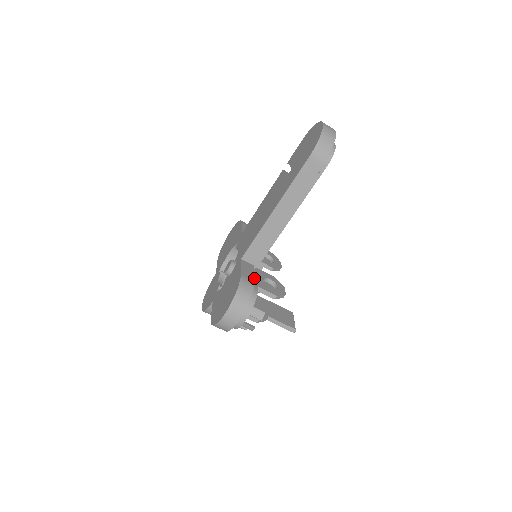
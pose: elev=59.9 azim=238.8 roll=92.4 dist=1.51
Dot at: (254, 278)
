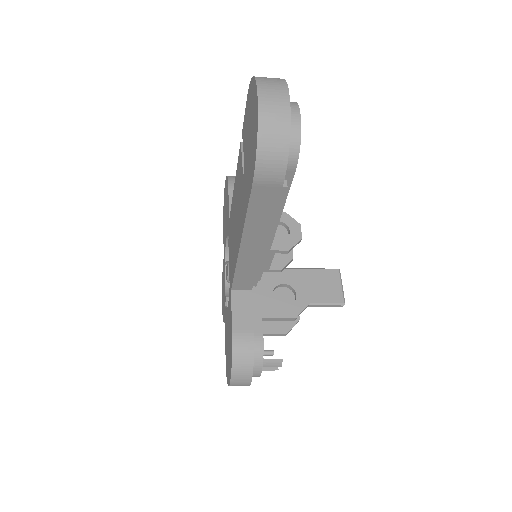
Dot at: (256, 311)
